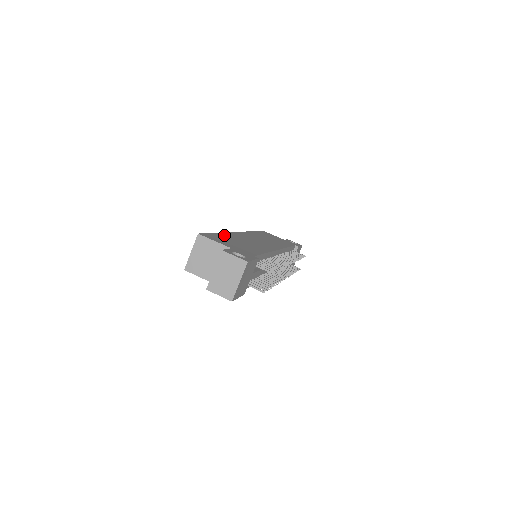
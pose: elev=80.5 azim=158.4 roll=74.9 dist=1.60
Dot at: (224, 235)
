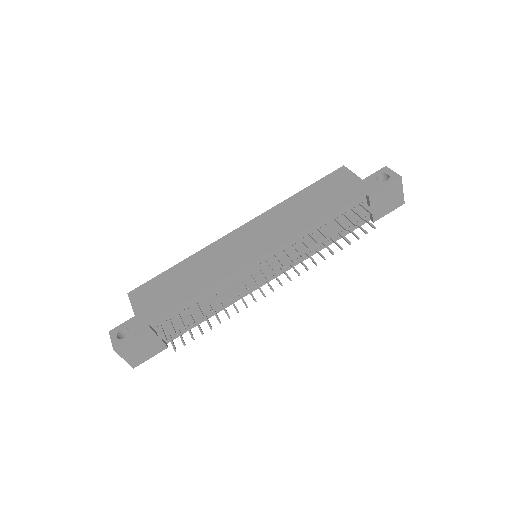
Dot at: (177, 269)
